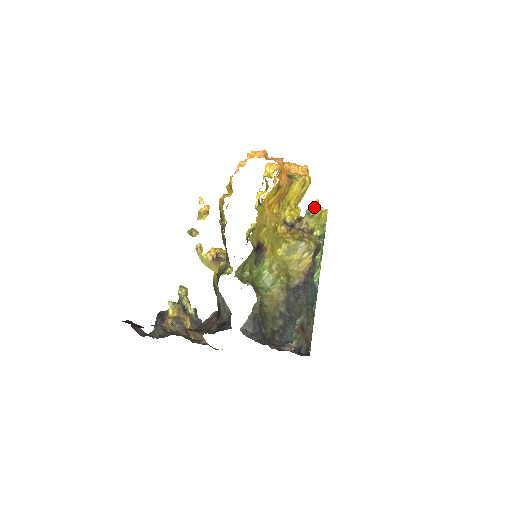
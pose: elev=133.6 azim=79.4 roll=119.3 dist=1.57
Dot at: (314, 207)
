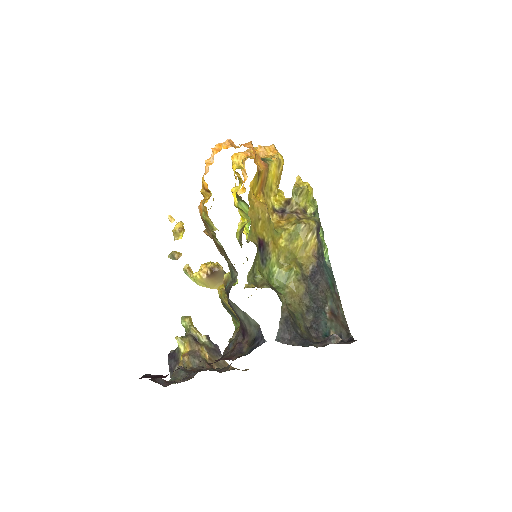
Dot at: (298, 184)
